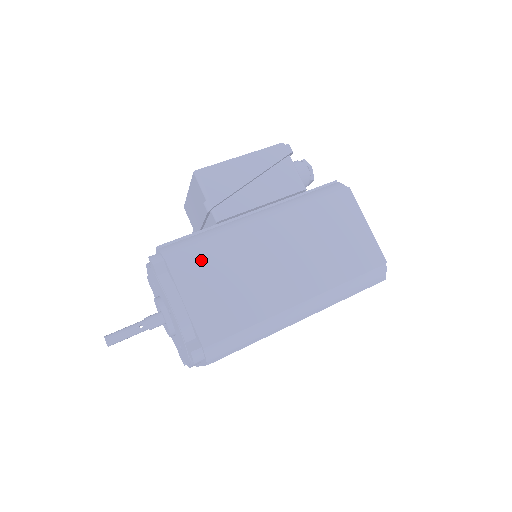
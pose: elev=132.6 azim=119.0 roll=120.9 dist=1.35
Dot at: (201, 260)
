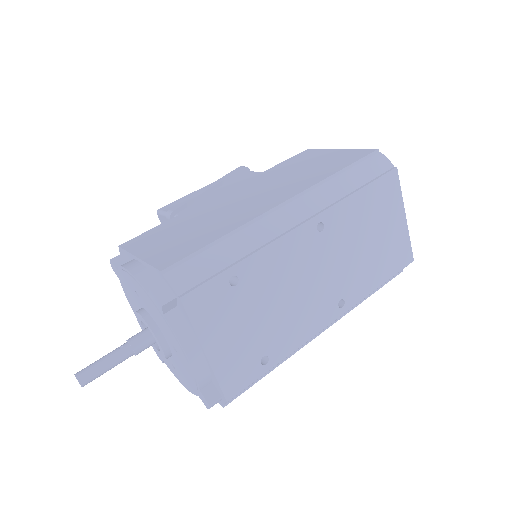
Dot at: (158, 232)
